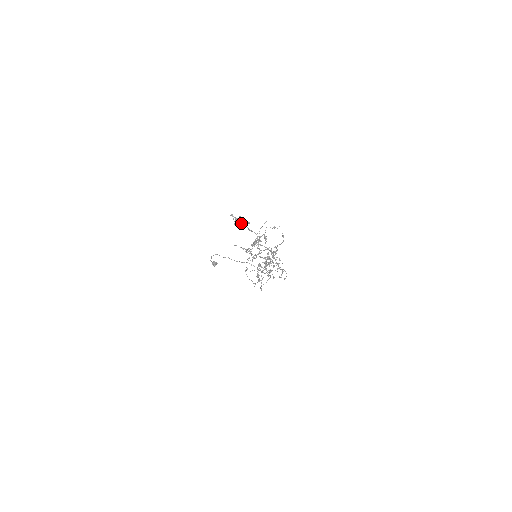
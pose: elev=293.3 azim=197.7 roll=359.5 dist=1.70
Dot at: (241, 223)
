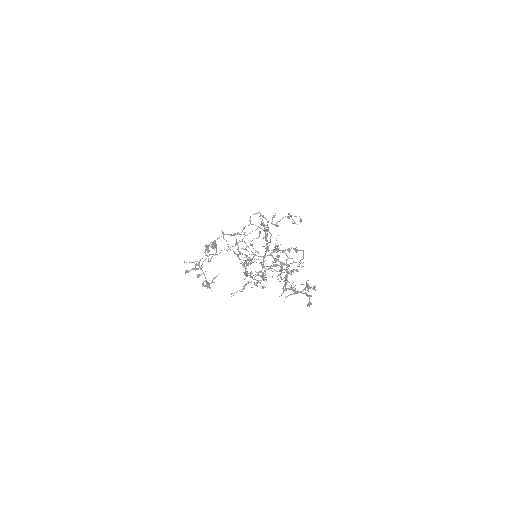
Dot at: occluded
